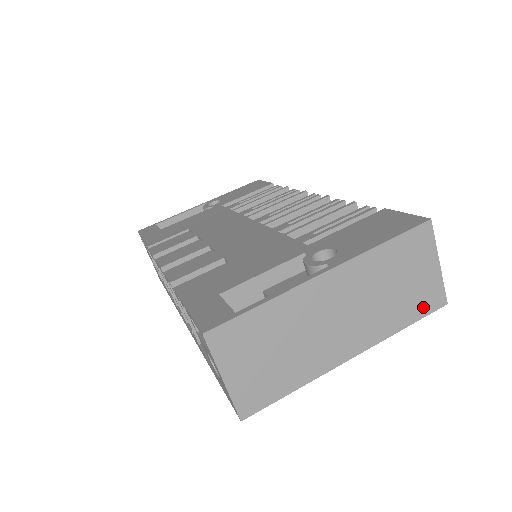
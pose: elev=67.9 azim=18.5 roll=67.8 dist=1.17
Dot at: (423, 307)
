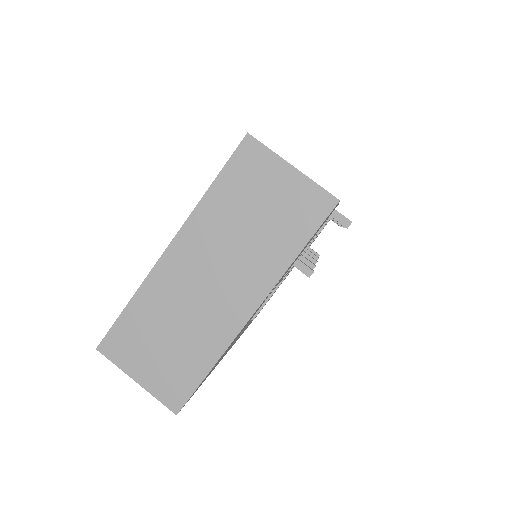
Dot at: (307, 221)
